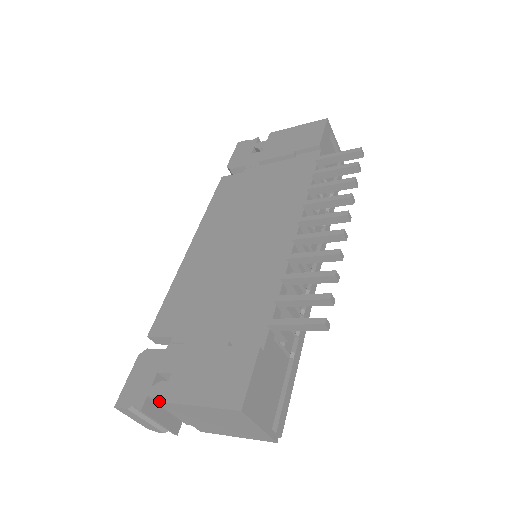
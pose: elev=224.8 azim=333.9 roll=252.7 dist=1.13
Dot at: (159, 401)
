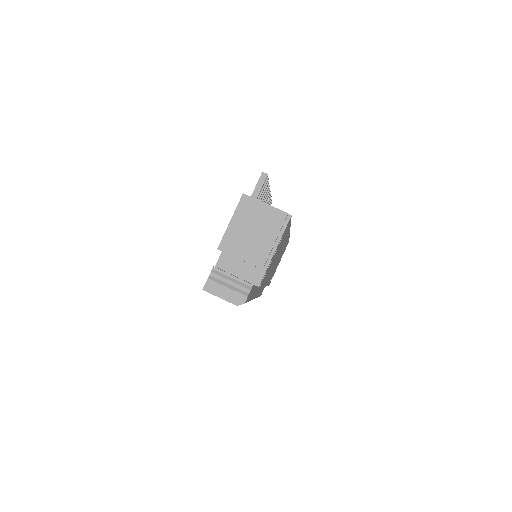
Dot at: (223, 265)
